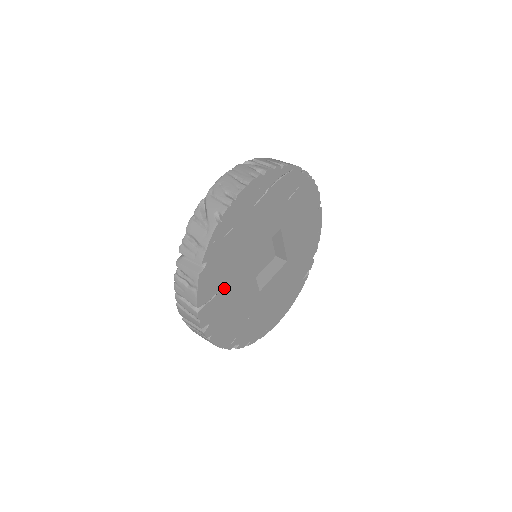
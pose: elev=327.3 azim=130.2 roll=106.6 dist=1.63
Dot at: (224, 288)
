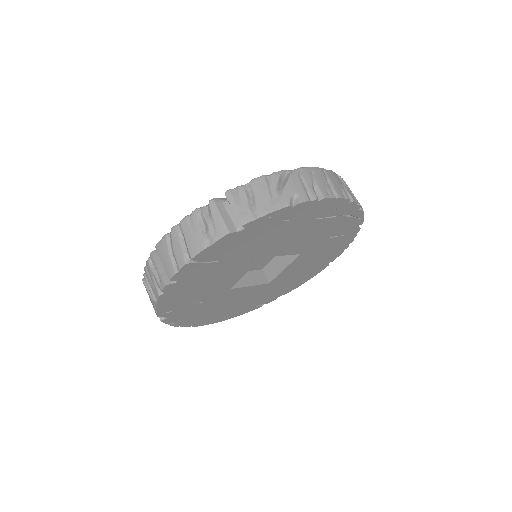
Dot at: (223, 262)
